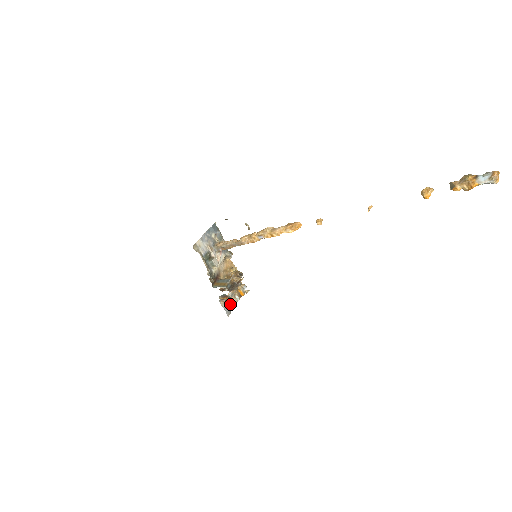
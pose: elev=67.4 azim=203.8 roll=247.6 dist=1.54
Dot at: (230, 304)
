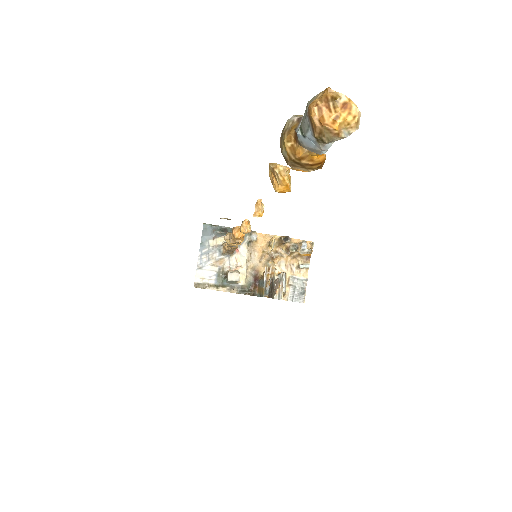
Dot at: (297, 286)
